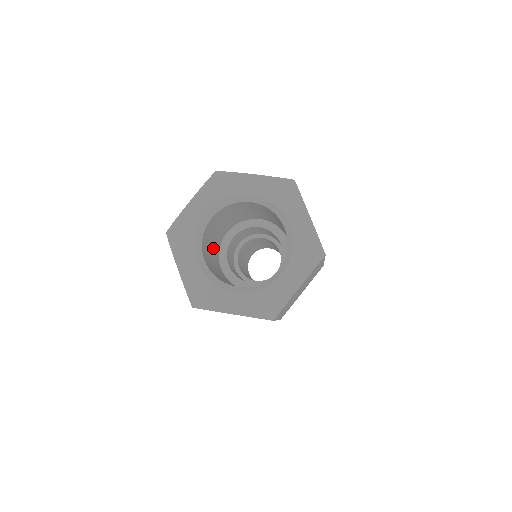
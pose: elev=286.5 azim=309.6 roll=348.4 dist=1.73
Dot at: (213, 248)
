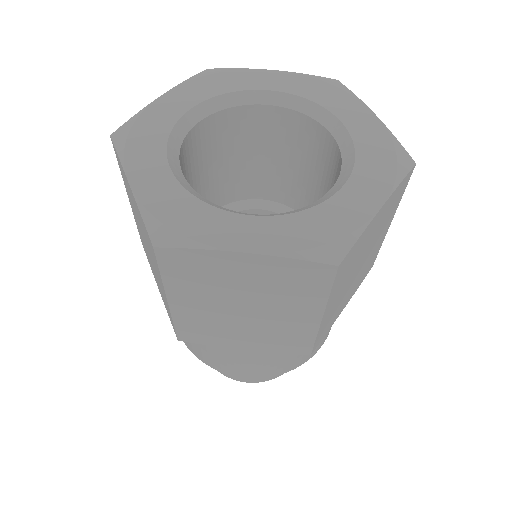
Dot at: (228, 173)
